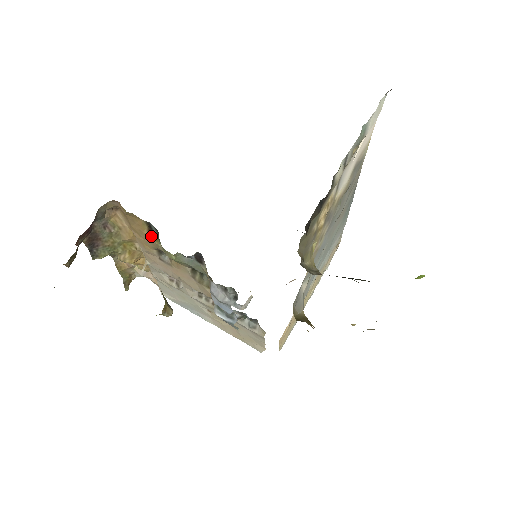
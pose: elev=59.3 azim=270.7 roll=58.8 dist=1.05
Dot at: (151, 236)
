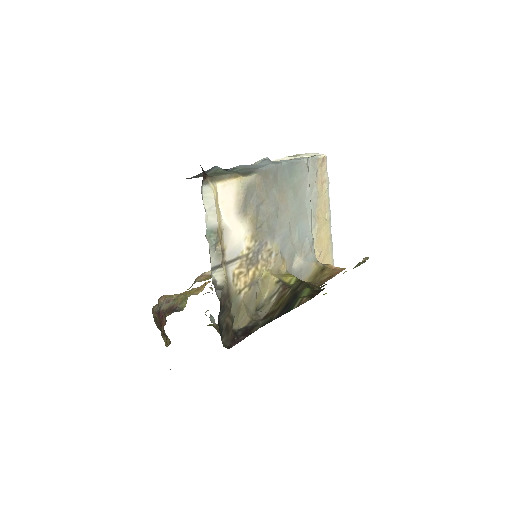
Dot at: occluded
